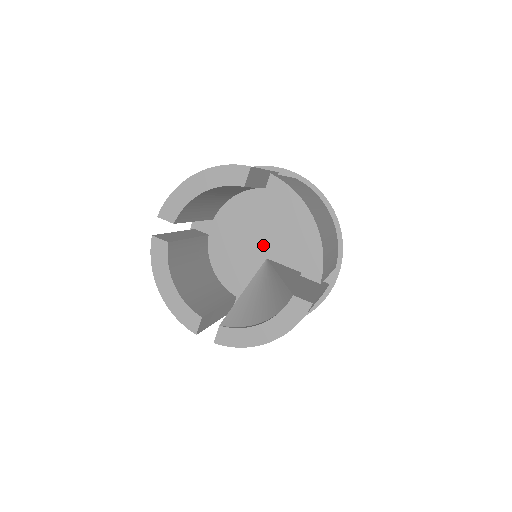
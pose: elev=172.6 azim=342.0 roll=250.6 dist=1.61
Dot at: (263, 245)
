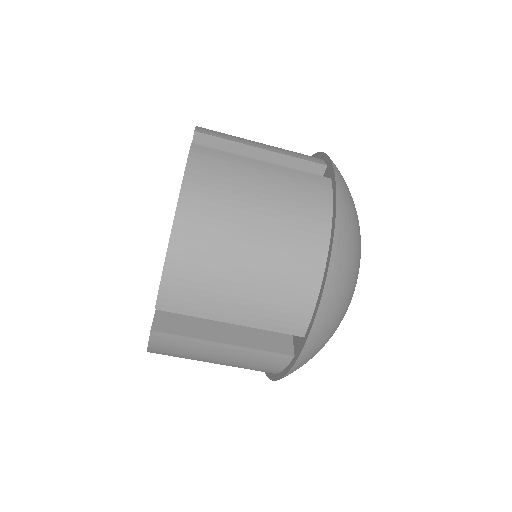
Dot at: occluded
